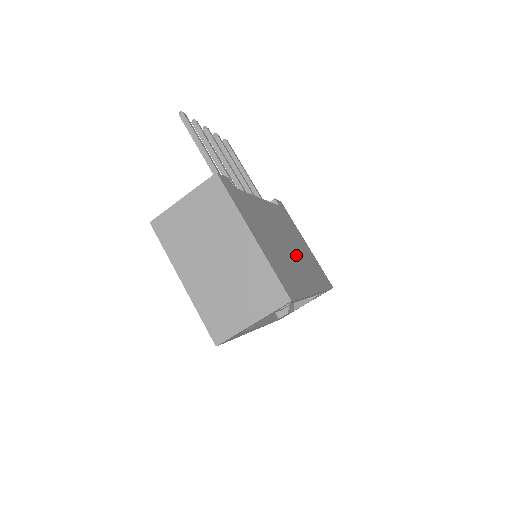
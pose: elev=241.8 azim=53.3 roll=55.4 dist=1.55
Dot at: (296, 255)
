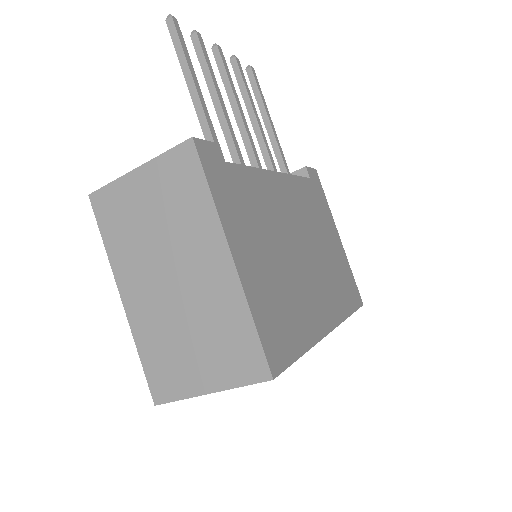
Dot at: (314, 267)
